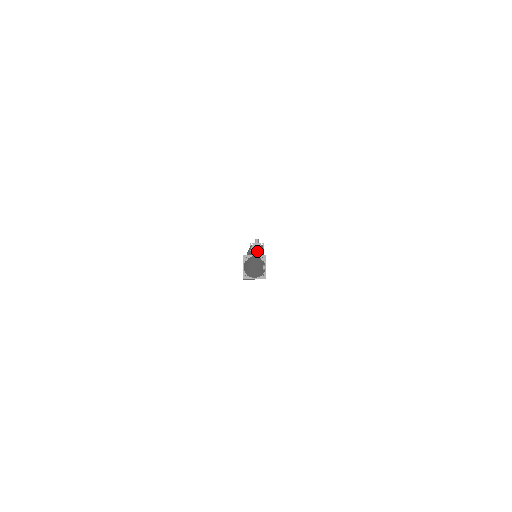
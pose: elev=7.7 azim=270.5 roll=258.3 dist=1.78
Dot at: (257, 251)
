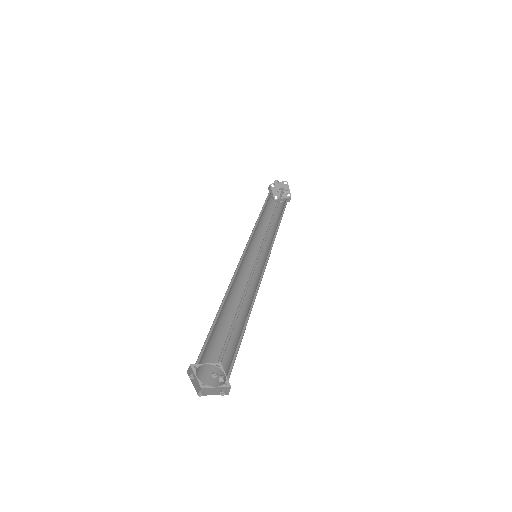
Dot at: occluded
